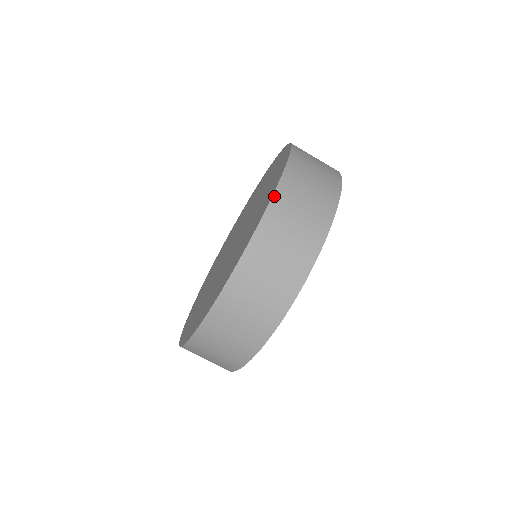
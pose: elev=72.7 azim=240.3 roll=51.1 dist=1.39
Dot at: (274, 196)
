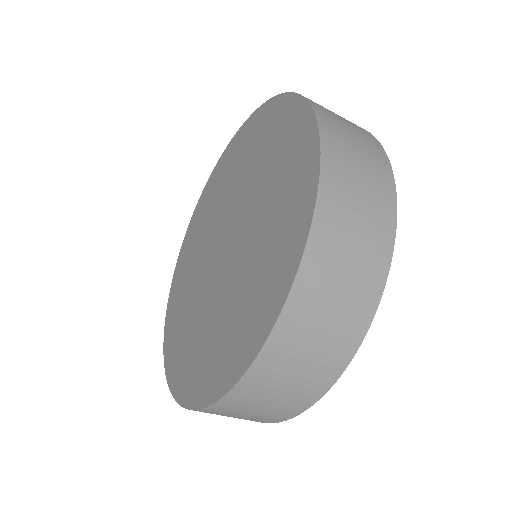
Dot at: (320, 126)
